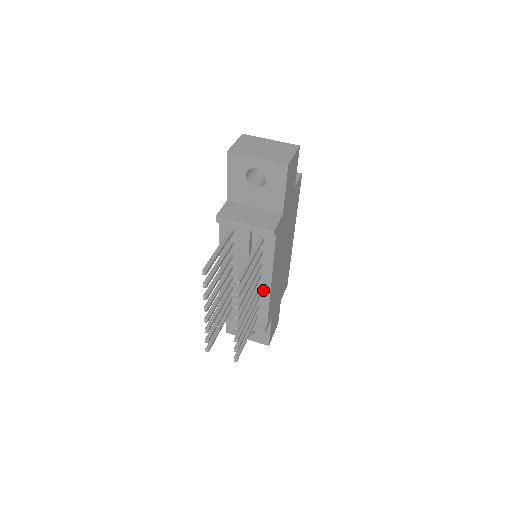
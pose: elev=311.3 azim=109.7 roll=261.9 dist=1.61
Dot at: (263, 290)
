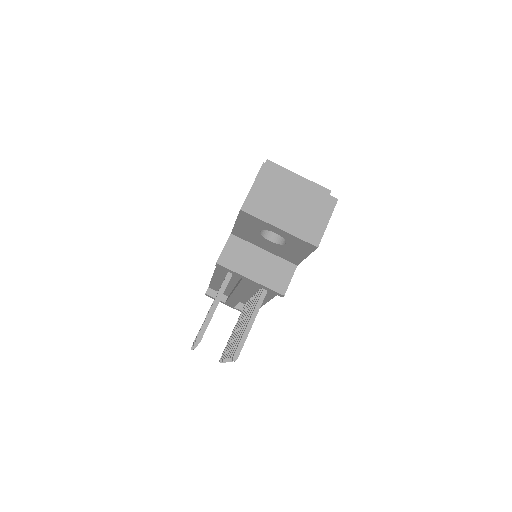
Dot at: occluded
